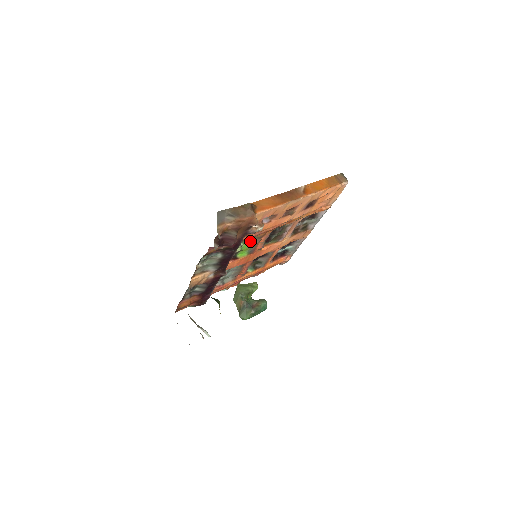
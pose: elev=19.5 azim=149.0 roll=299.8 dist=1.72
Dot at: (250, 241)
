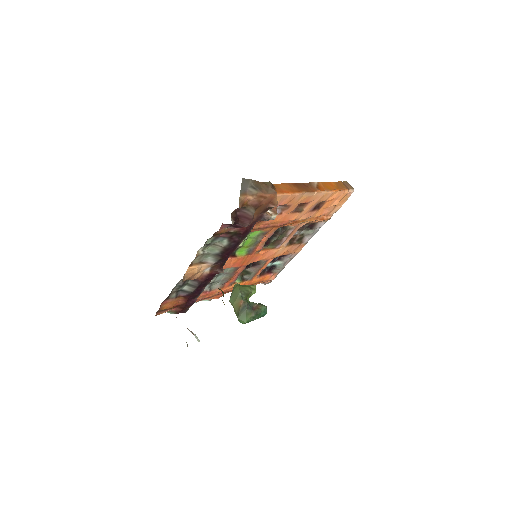
Dot at: (254, 236)
